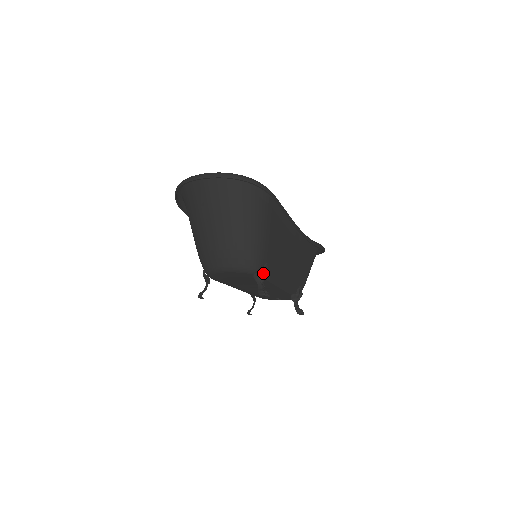
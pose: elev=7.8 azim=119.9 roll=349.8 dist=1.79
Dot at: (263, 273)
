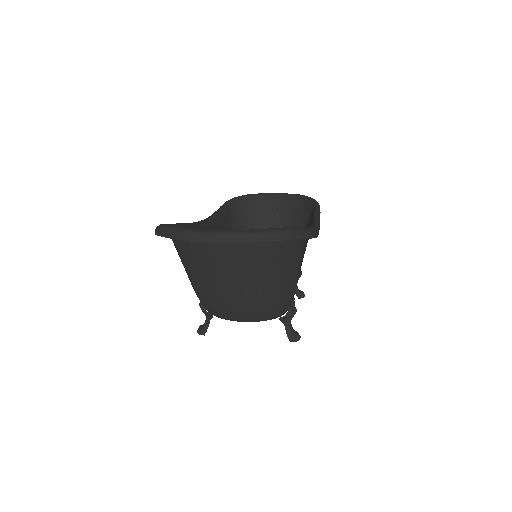
Dot at: (291, 314)
